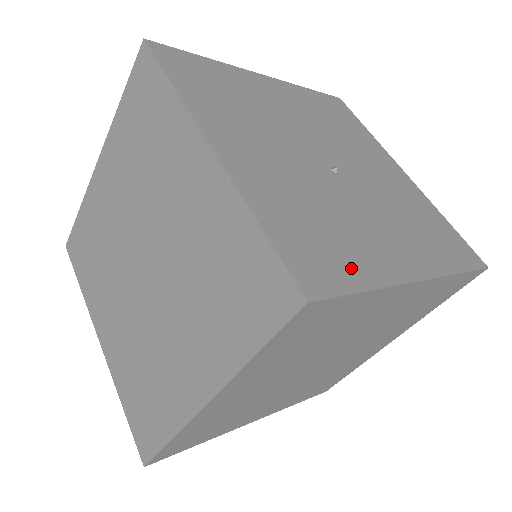
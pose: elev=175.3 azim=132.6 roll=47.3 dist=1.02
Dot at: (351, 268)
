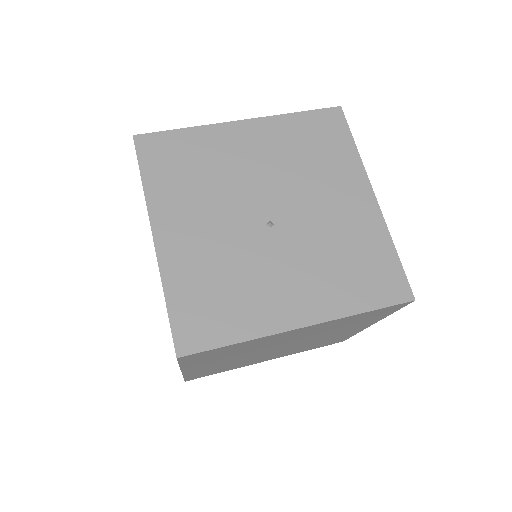
Dot at: (230, 326)
